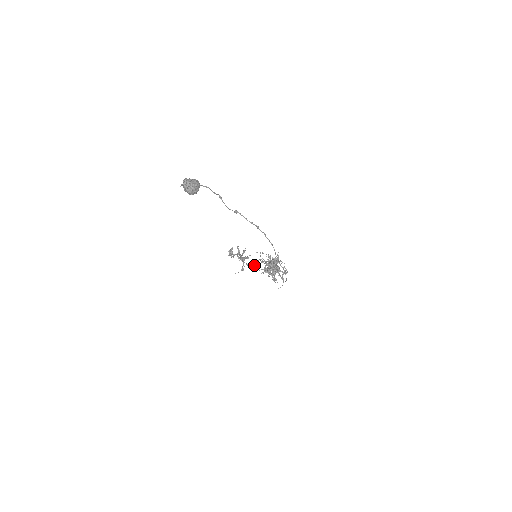
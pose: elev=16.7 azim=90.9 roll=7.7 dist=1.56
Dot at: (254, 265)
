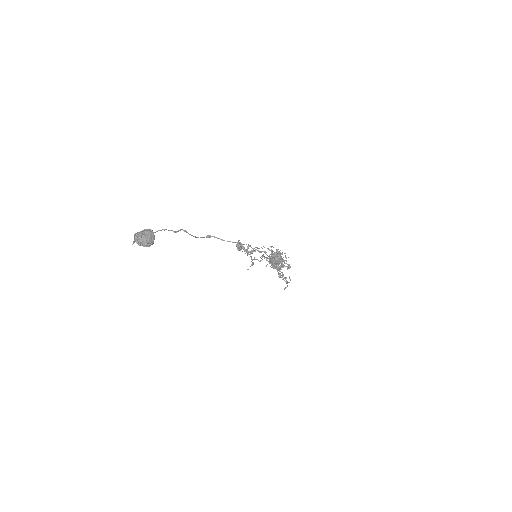
Dot at: occluded
